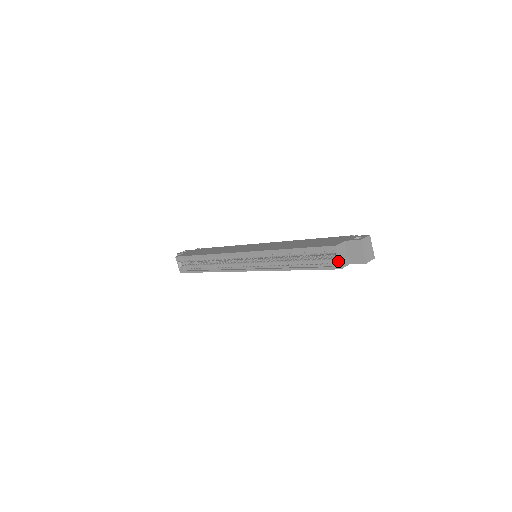
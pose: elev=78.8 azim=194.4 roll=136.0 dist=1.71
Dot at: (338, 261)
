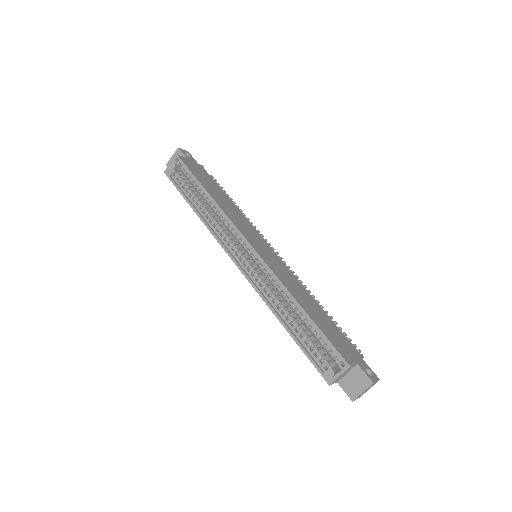
Dot at: (335, 377)
